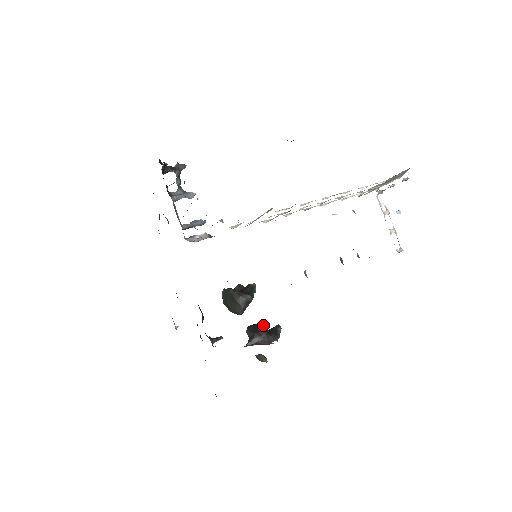
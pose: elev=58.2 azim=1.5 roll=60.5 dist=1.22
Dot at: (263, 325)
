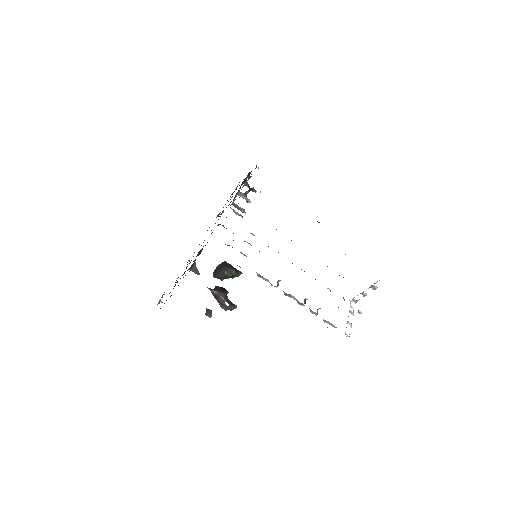
Dot at: occluded
